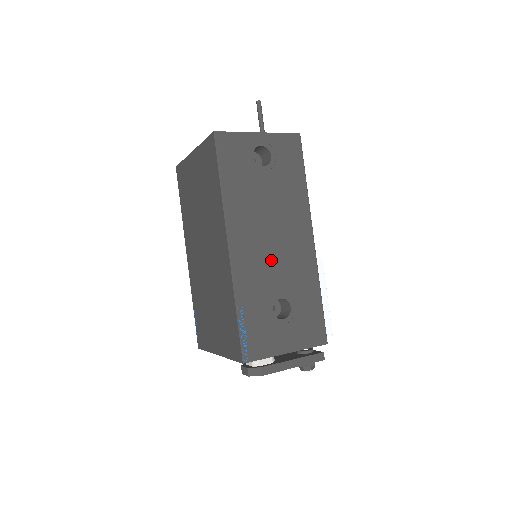
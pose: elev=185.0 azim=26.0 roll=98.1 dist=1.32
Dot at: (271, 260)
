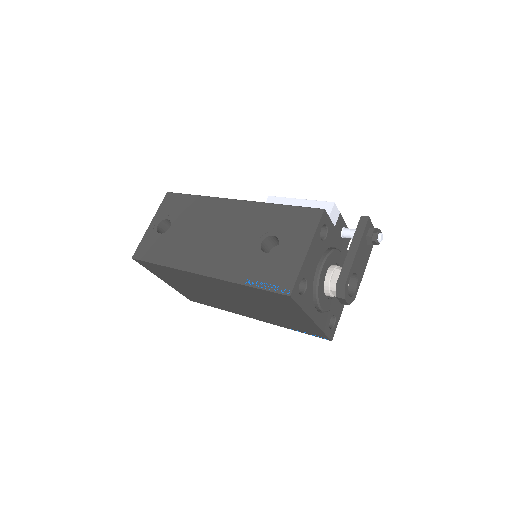
Dot at: (230, 242)
